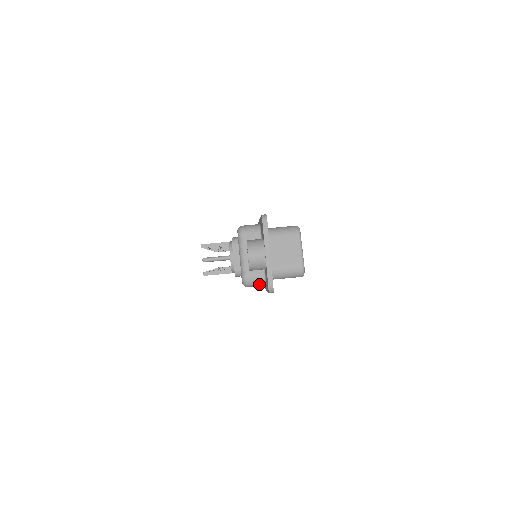
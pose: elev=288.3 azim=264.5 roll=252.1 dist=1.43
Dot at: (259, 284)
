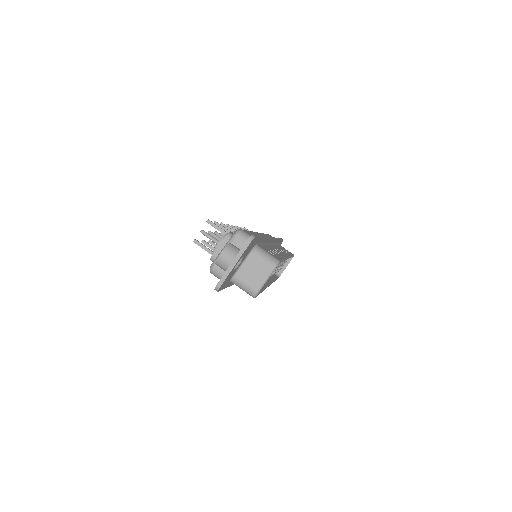
Dot at: (219, 278)
